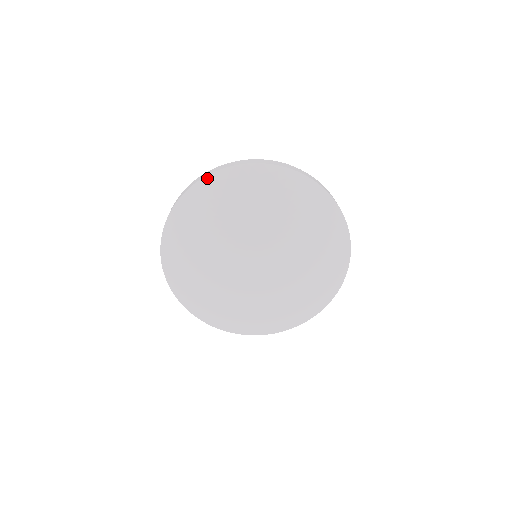
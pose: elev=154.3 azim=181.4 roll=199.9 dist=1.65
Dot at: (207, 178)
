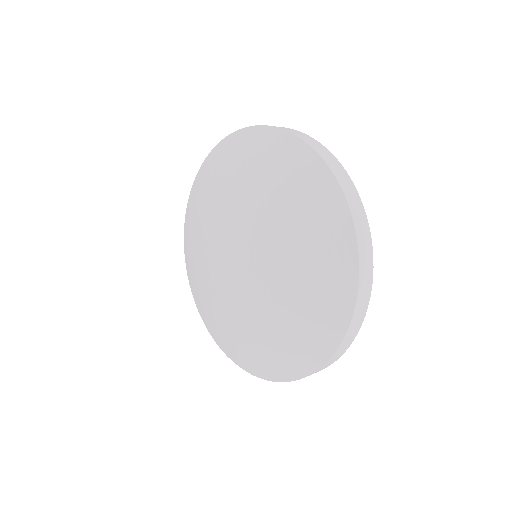
Dot at: (300, 142)
